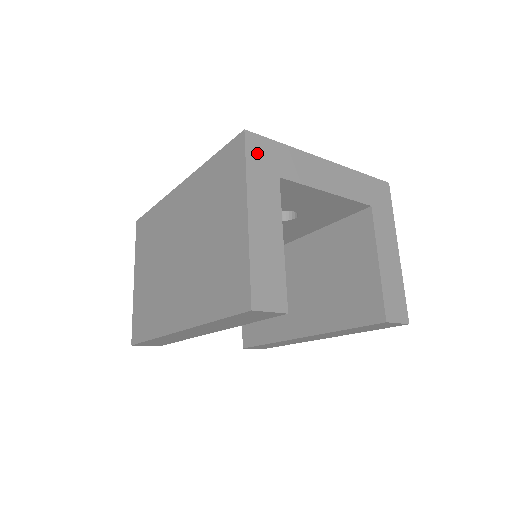
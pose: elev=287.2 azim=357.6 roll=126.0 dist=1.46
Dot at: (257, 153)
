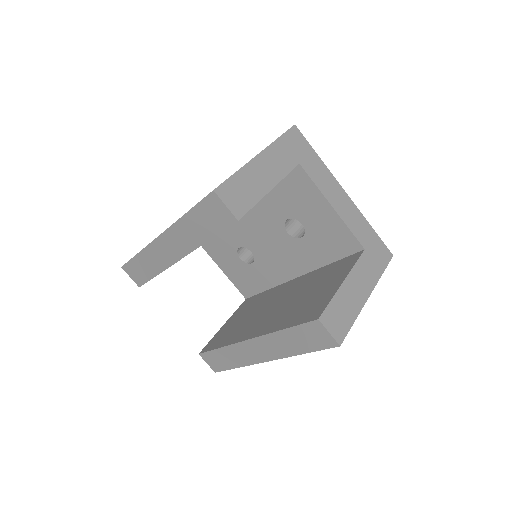
Dot at: (293, 140)
